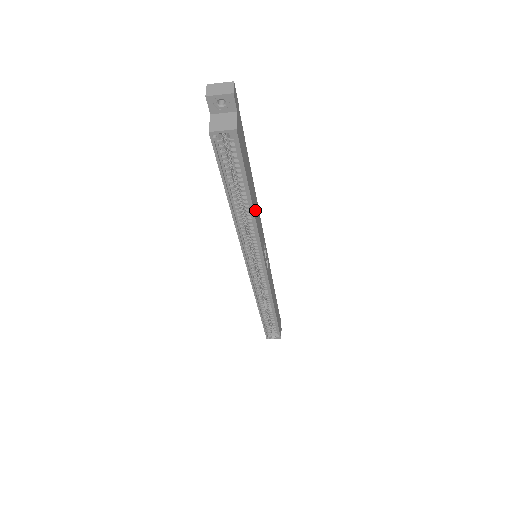
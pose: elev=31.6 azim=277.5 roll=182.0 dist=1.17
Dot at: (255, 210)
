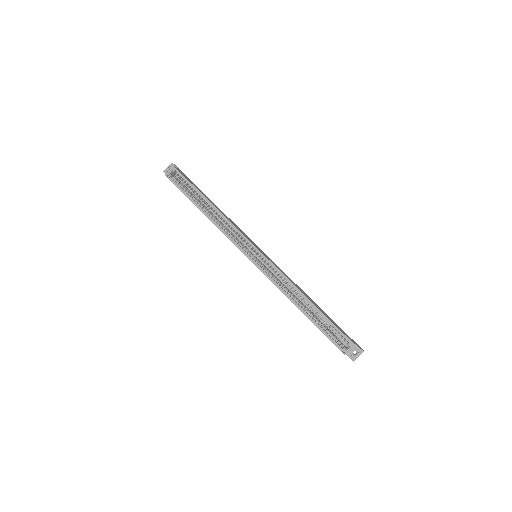
Dot at: (220, 211)
